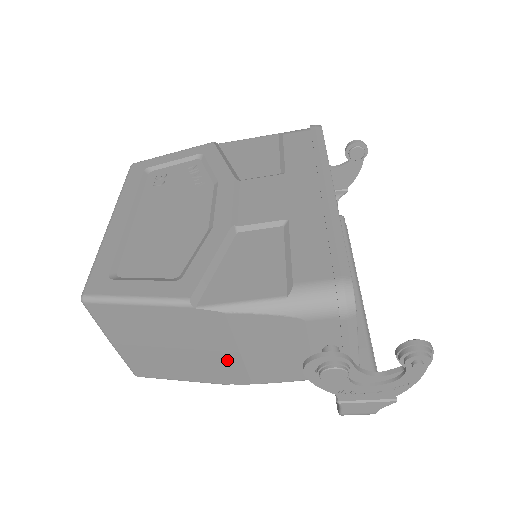
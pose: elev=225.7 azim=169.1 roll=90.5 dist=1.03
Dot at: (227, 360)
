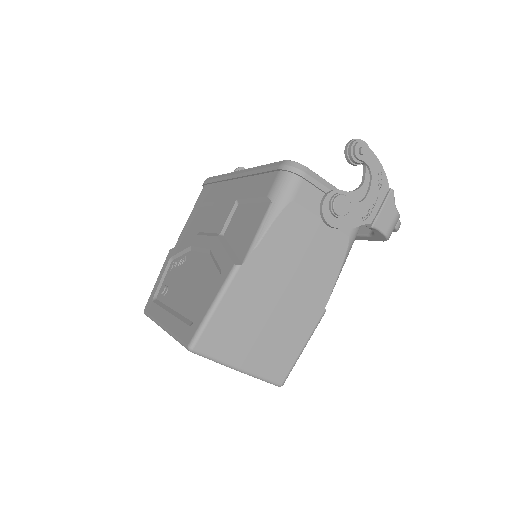
Dot at: (300, 286)
